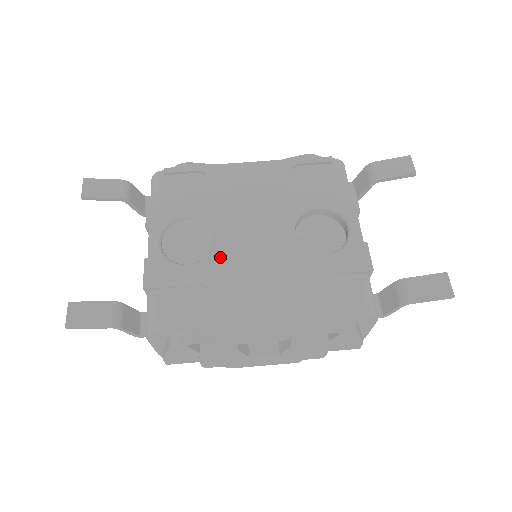
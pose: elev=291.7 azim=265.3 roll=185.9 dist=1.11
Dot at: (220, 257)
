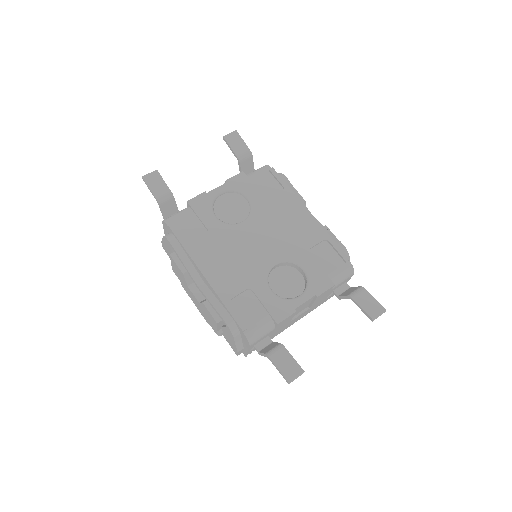
Dot at: (231, 230)
